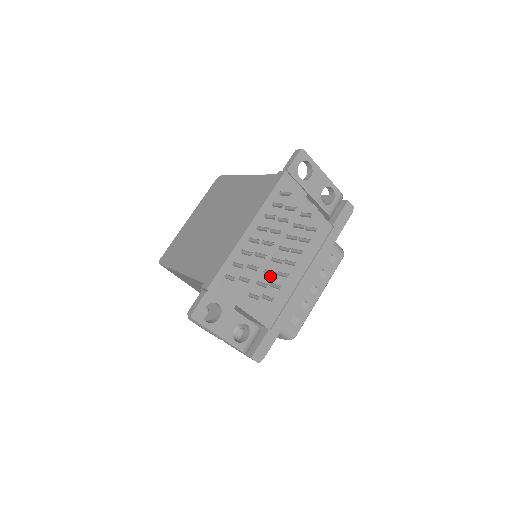
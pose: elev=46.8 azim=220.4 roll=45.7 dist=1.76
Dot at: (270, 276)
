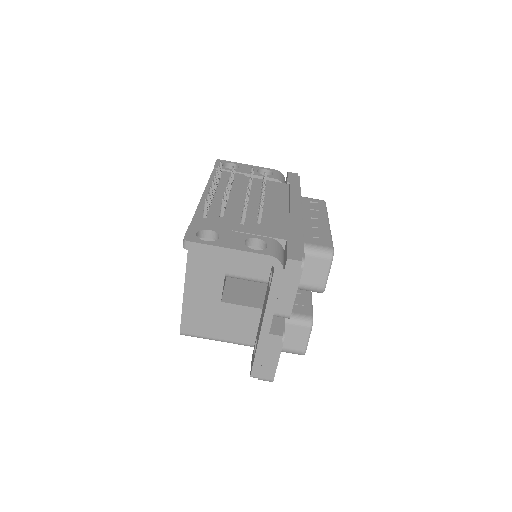
Dot at: (253, 212)
